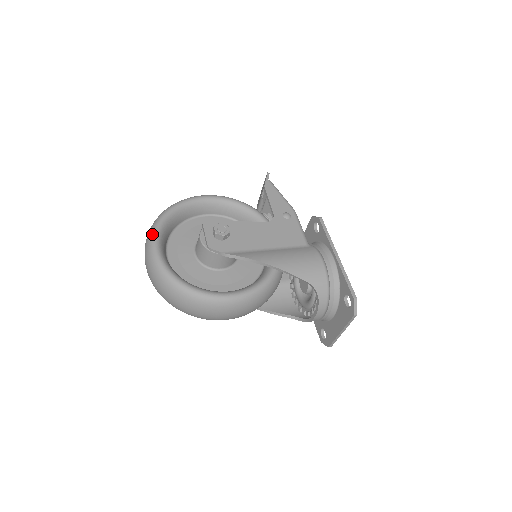
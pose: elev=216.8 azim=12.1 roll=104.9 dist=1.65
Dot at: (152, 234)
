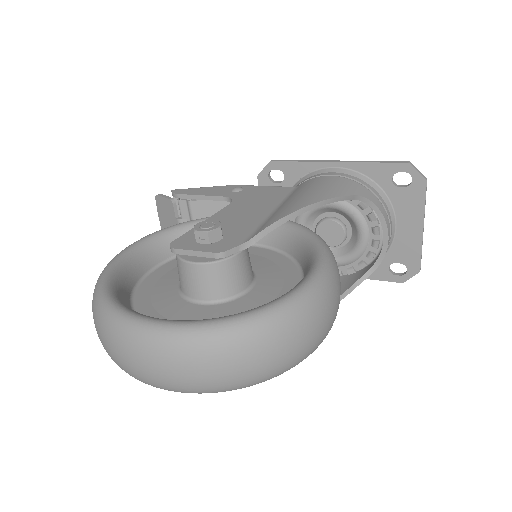
Dot at: (120, 319)
